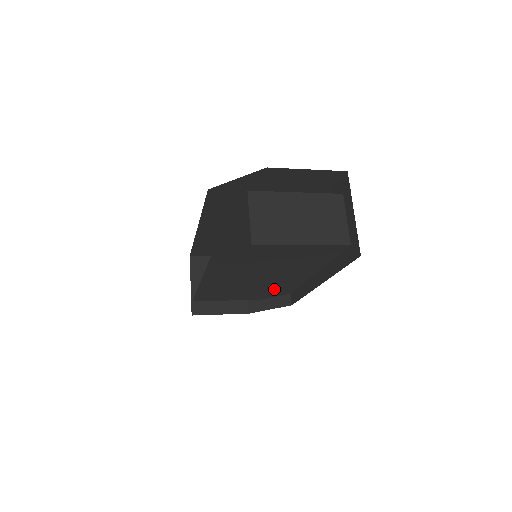
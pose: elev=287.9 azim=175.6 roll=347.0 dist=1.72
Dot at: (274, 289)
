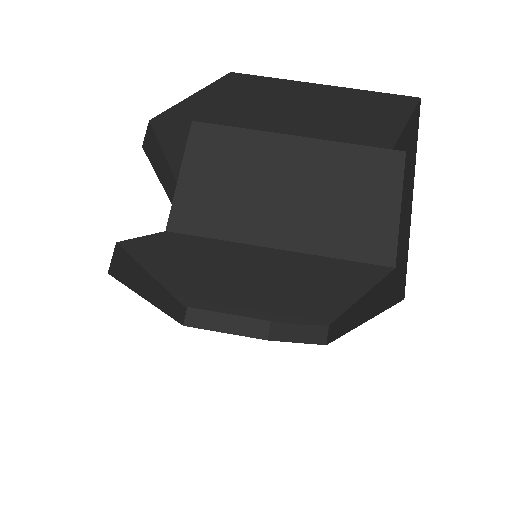
Dot at: (295, 315)
